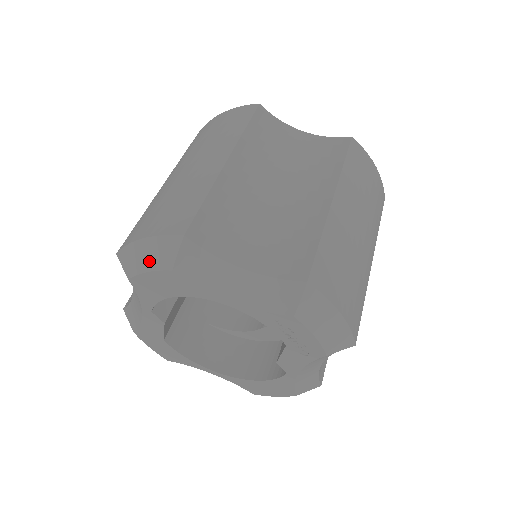
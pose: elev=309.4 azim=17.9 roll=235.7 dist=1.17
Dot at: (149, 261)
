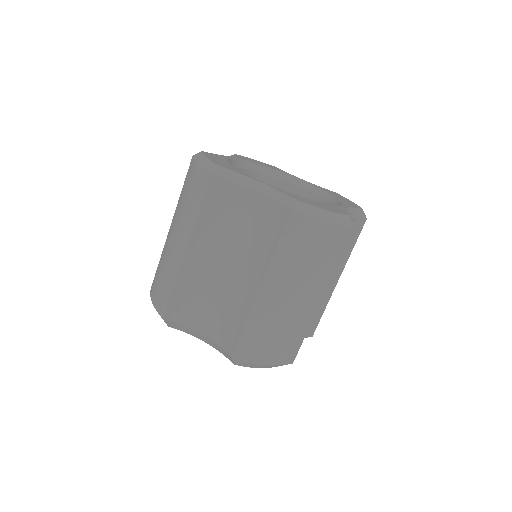
Dot at: occluded
